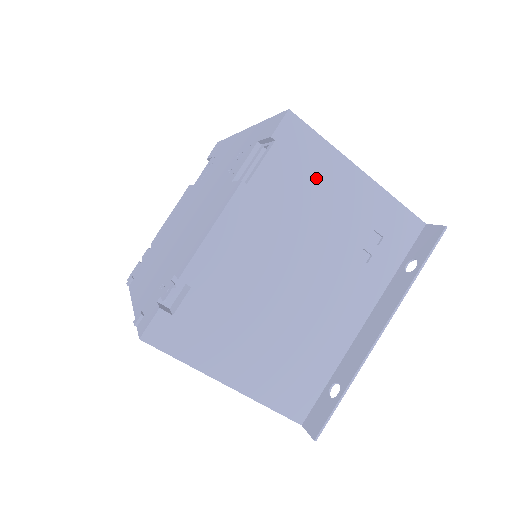
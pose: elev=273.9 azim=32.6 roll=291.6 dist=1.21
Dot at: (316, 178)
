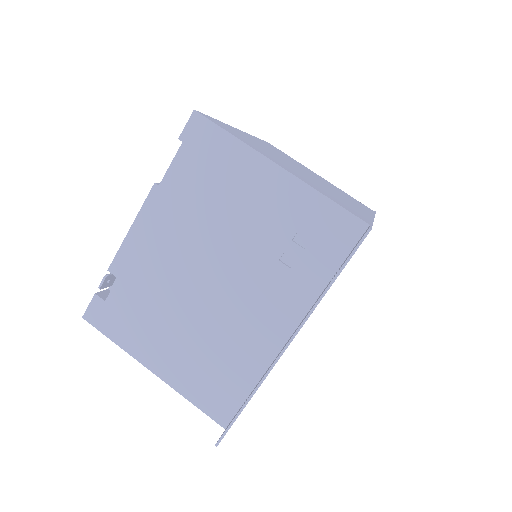
Dot at: (226, 176)
